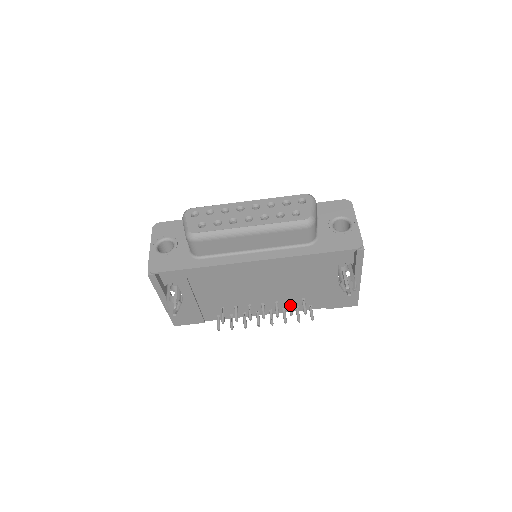
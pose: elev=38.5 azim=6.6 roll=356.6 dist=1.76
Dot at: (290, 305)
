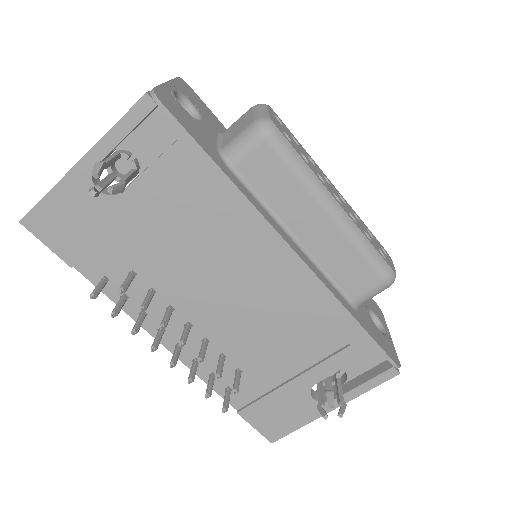
Dot at: (223, 362)
